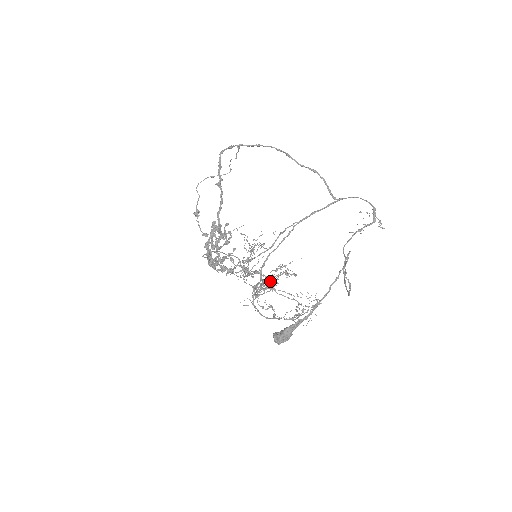
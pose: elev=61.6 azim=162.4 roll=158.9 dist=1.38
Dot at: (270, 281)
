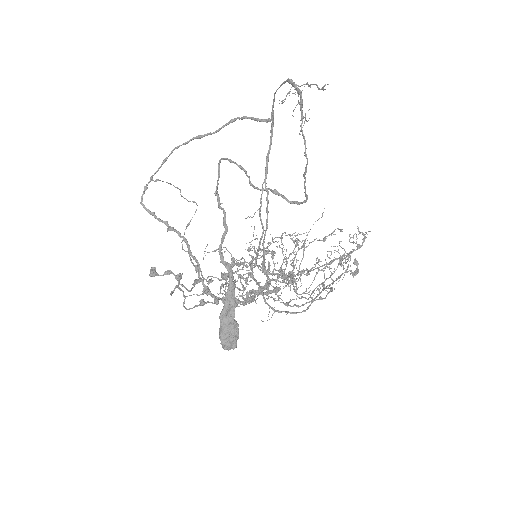
Dot at: occluded
